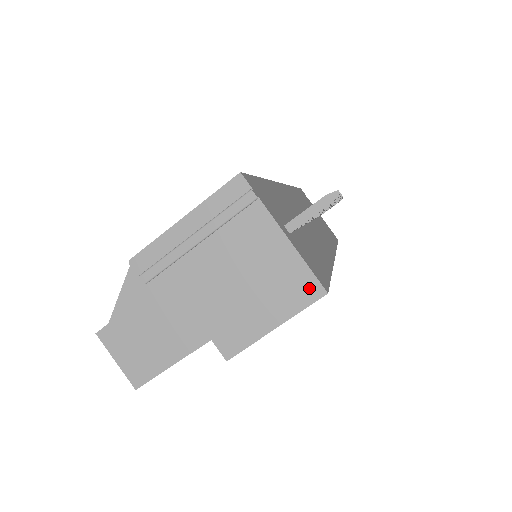
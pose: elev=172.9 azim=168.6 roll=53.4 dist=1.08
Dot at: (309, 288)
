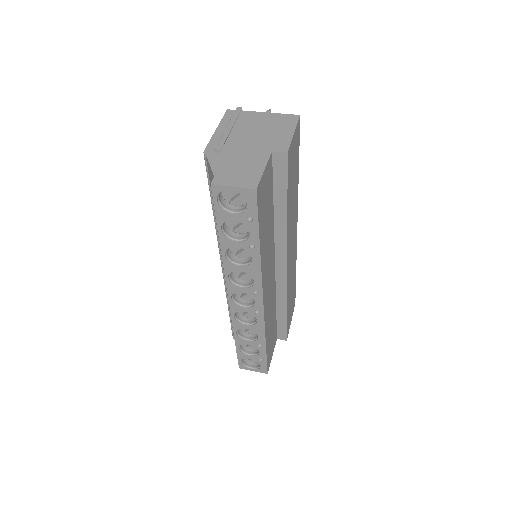
Dot at: (291, 118)
